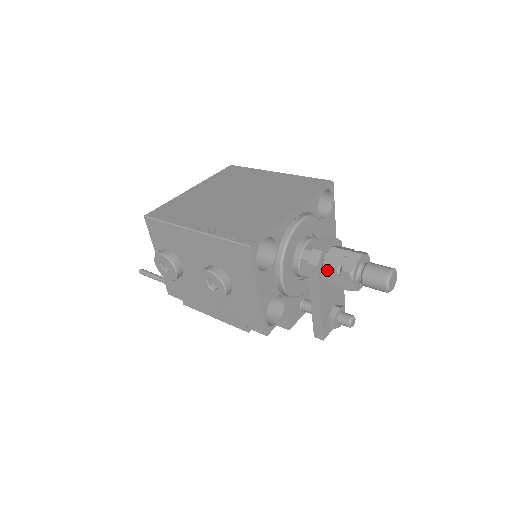
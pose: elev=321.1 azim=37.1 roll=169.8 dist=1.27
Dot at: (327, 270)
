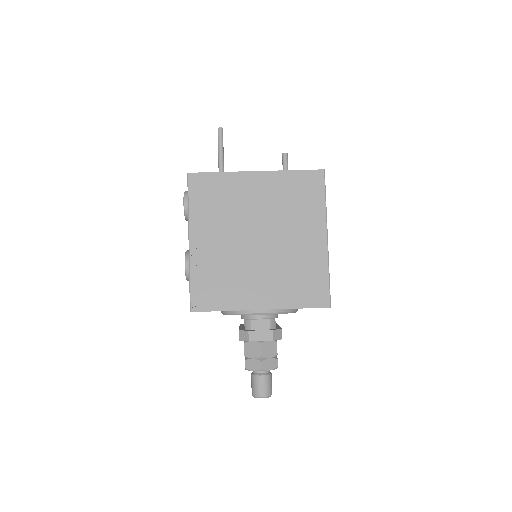
Dot at: (244, 346)
